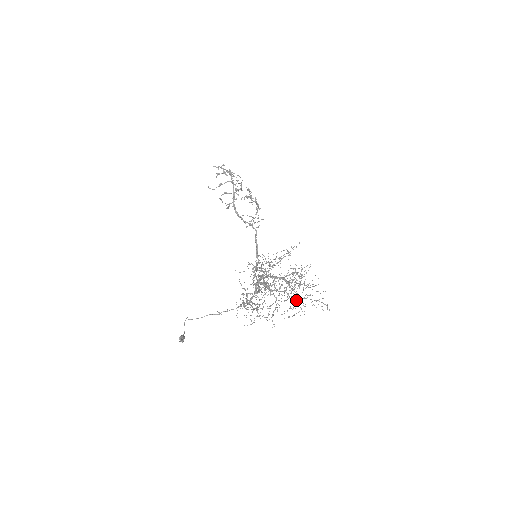
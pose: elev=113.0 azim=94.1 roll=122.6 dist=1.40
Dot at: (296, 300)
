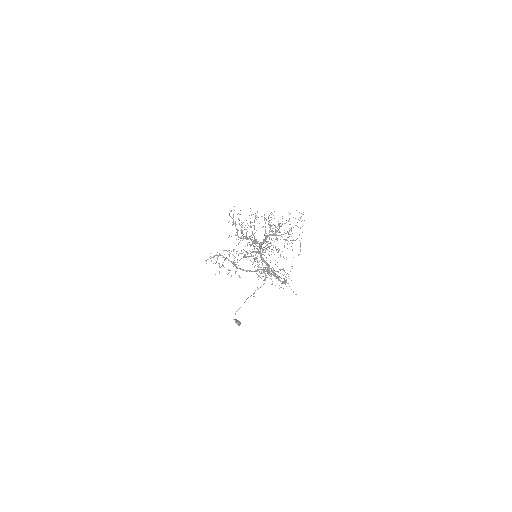
Dot at: (292, 240)
